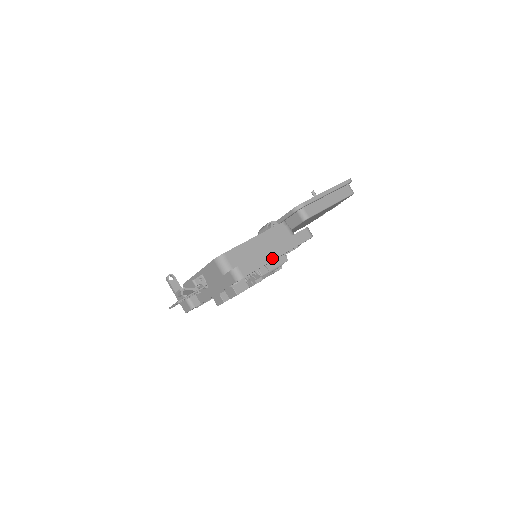
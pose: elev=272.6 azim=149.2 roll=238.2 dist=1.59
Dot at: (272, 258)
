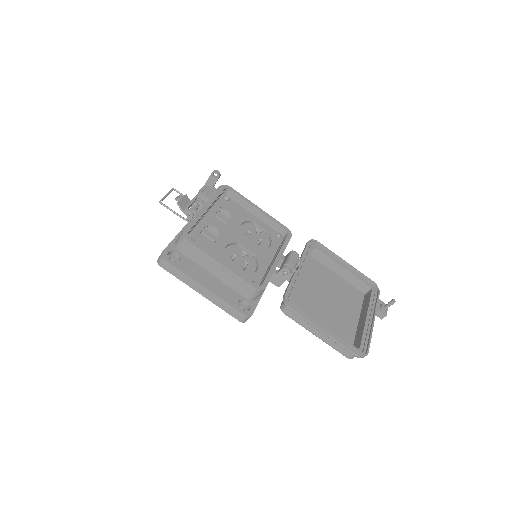
Dot at: (194, 288)
